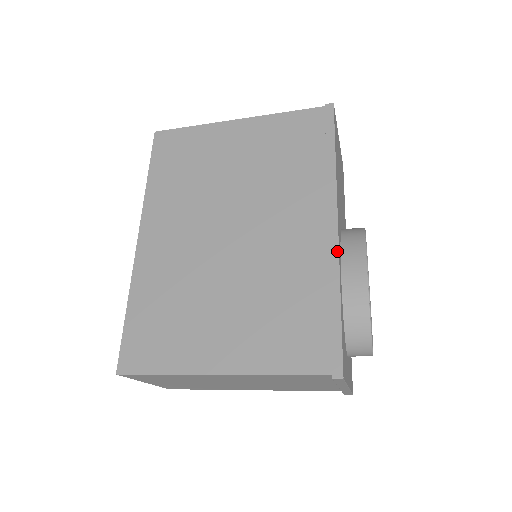
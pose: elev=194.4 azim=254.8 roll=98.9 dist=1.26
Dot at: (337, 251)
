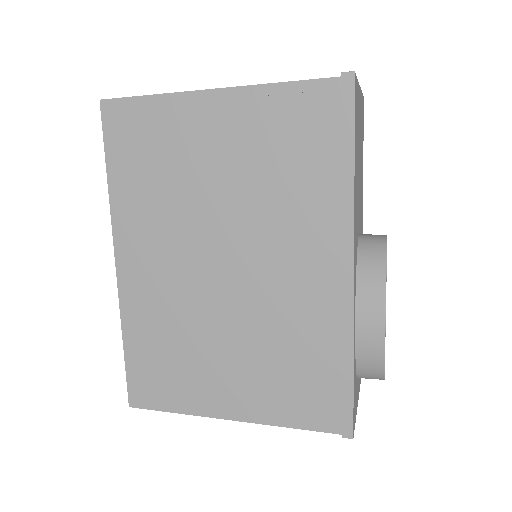
Dot at: (352, 307)
